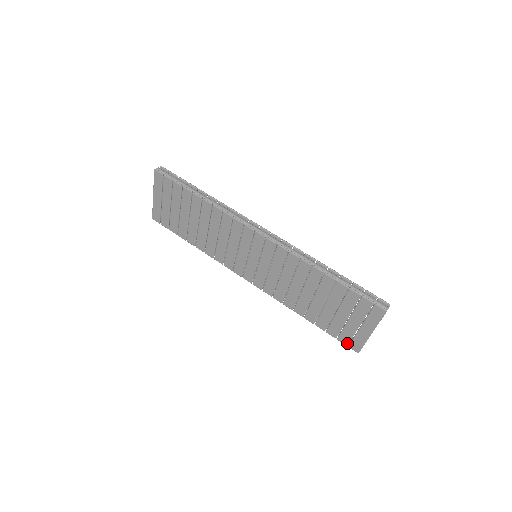
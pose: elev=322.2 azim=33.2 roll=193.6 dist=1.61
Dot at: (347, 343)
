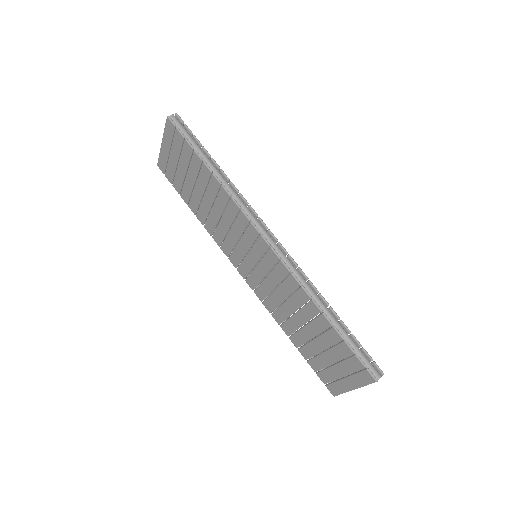
Dot at: (325, 382)
